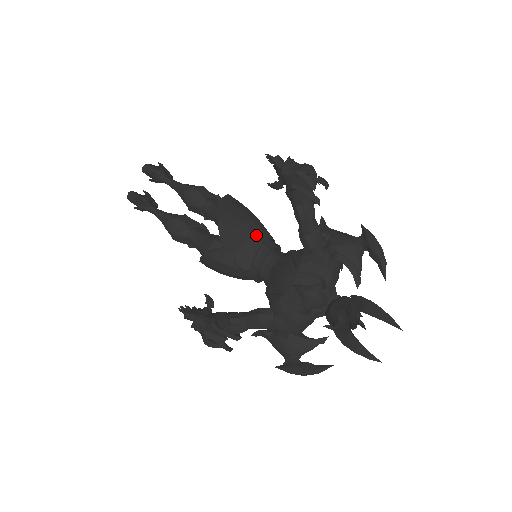
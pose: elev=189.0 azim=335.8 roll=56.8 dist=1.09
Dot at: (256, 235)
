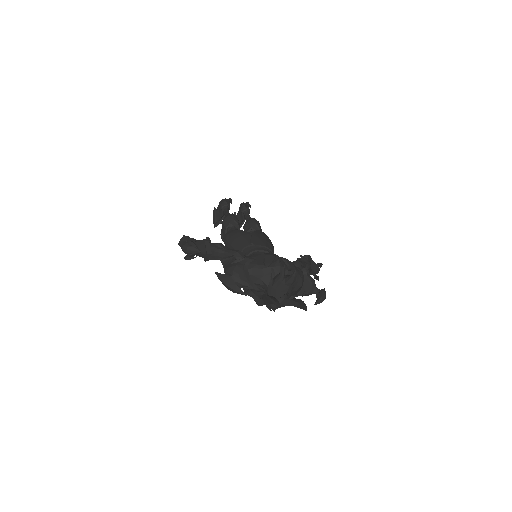
Dot at: (272, 246)
